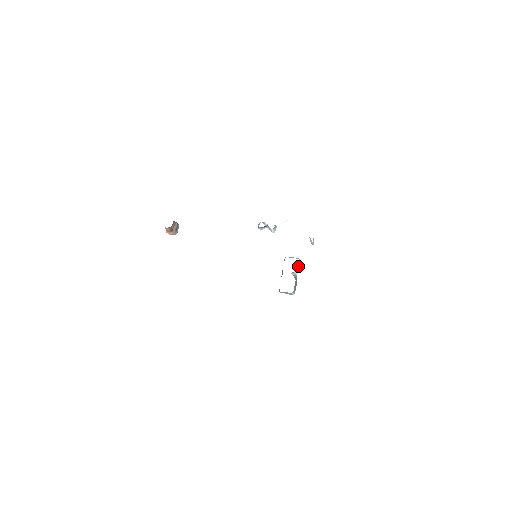
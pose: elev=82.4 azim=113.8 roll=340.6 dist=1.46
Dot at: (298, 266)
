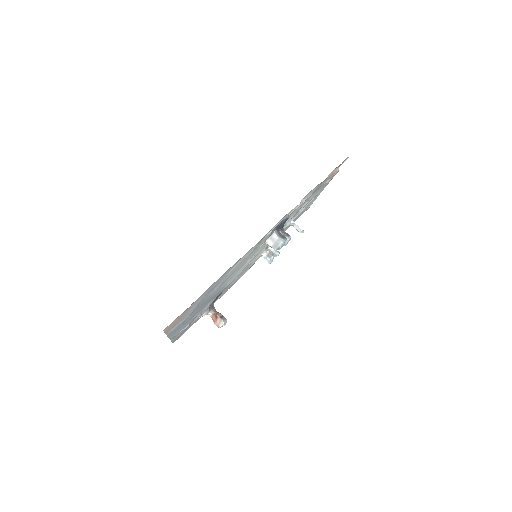
Dot at: (284, 232)
